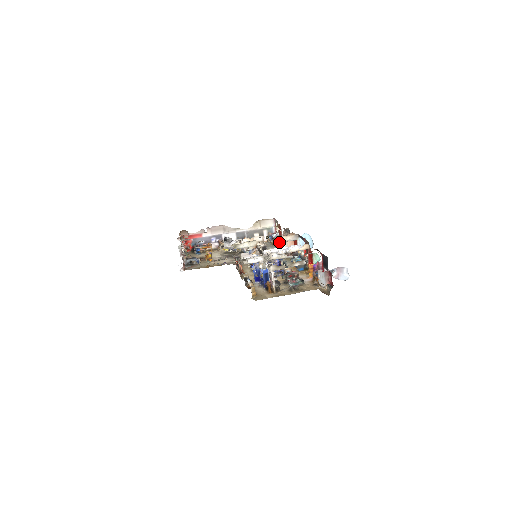
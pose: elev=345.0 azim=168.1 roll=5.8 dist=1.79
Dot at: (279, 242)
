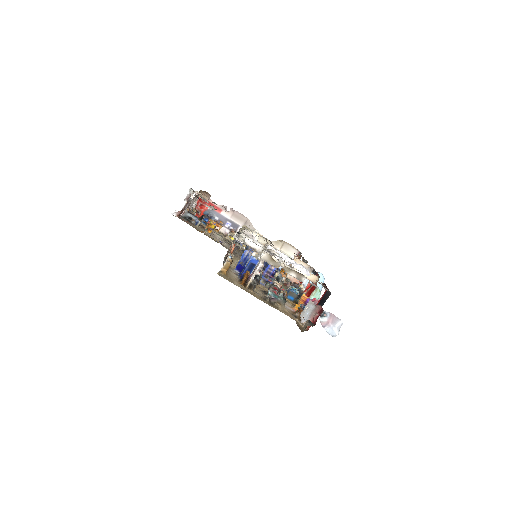
Dot at: occluded
